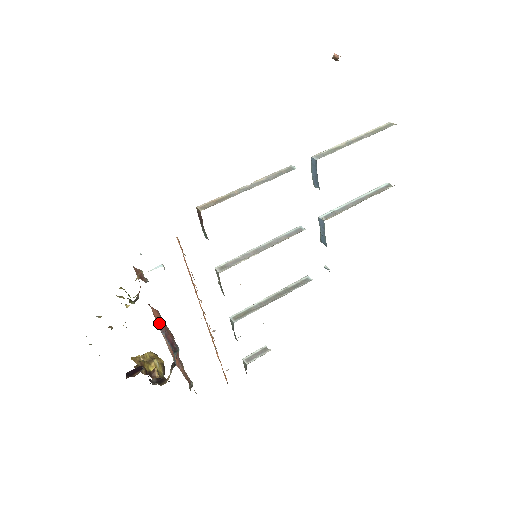
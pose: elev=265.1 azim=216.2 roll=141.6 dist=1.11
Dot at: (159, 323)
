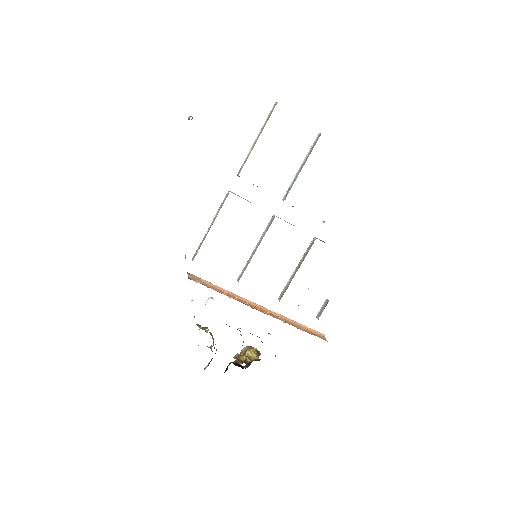
Dot at: occluded
